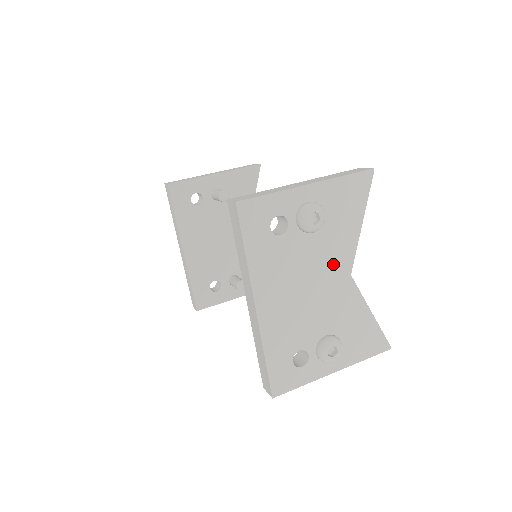
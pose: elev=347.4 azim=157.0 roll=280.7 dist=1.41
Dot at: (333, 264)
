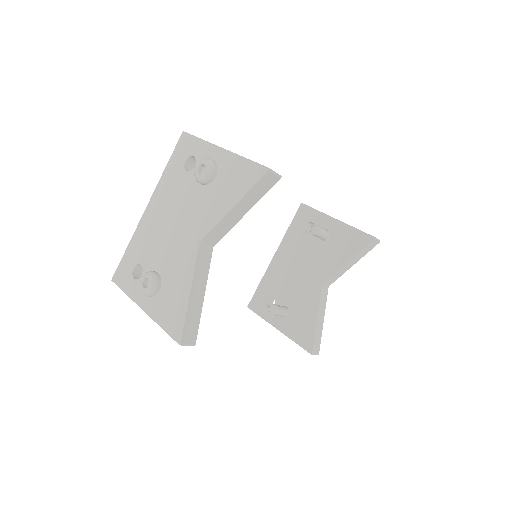
Dot at: (196, 222)
